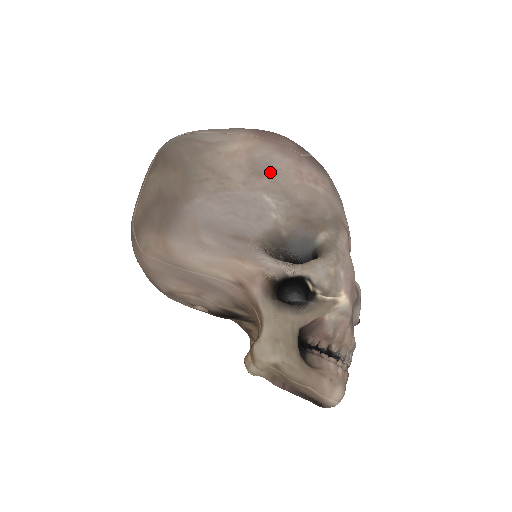
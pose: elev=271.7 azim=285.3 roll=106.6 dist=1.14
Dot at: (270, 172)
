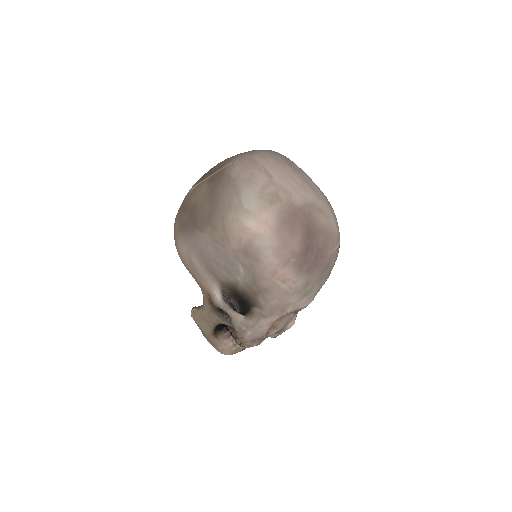
Dot at: (254, 259)
